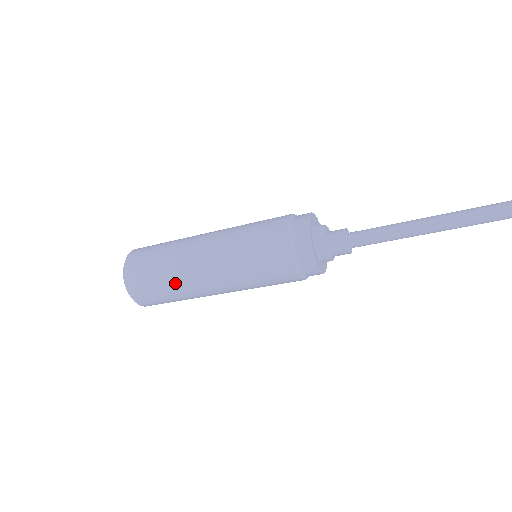
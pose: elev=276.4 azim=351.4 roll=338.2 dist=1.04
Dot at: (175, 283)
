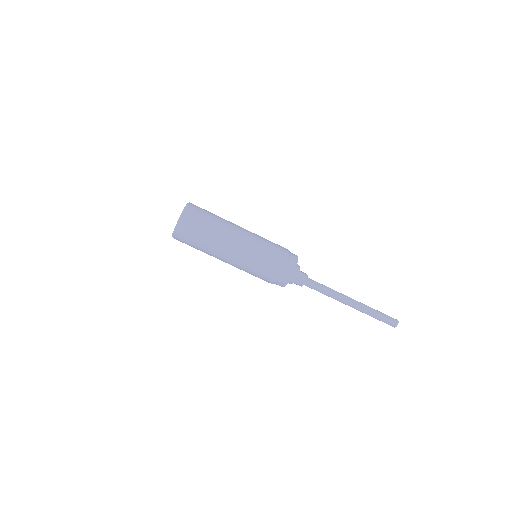
Dot at: (211, 242)
